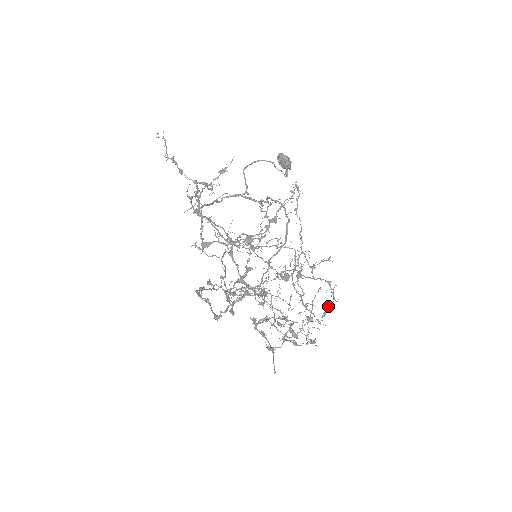
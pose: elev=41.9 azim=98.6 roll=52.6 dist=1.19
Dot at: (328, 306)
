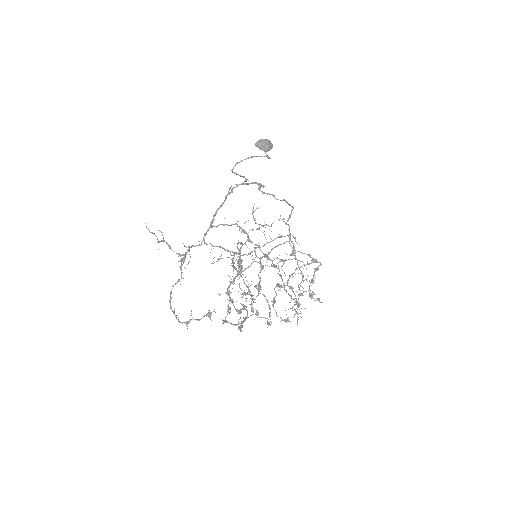
Dot at: (295, 310)
